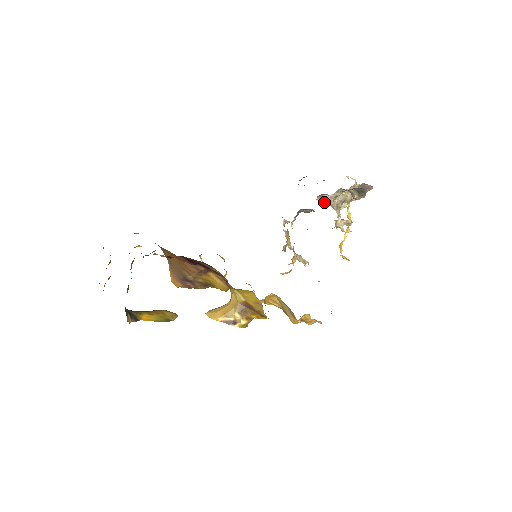
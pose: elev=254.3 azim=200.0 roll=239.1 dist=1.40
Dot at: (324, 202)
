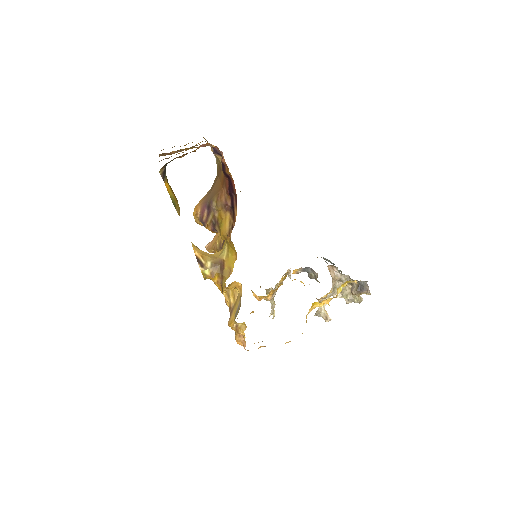
Dot at: (330, 273)
